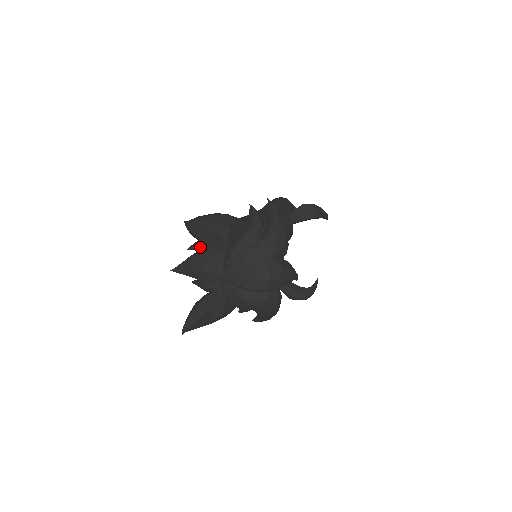
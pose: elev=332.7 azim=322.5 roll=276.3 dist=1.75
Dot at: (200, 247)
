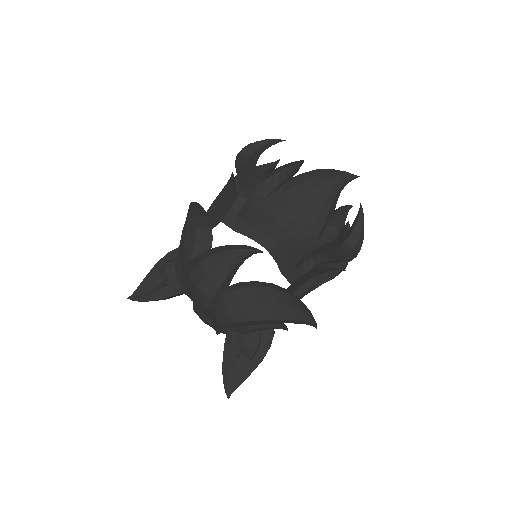
Dot at: occluded
